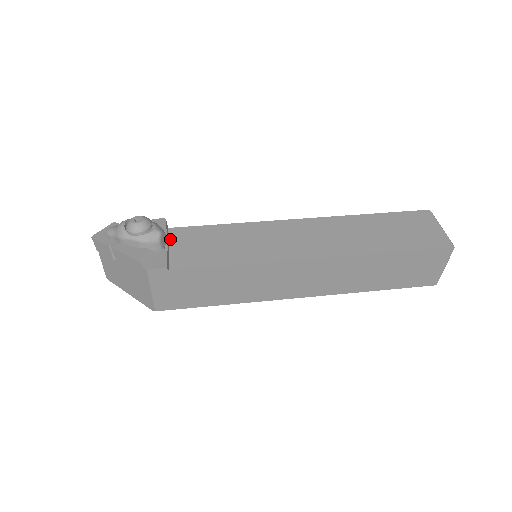
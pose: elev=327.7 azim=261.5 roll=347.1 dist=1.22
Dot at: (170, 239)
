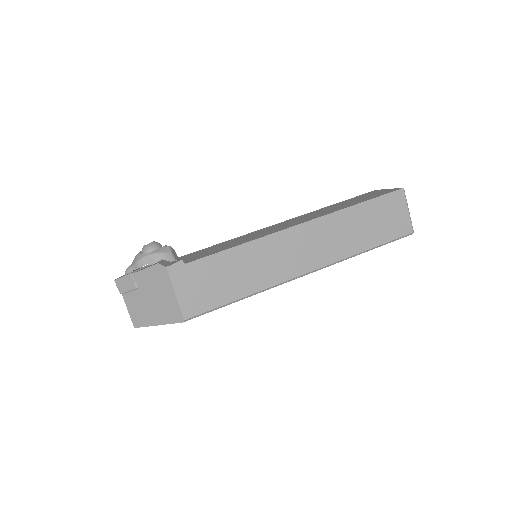
Dot at: occluded
